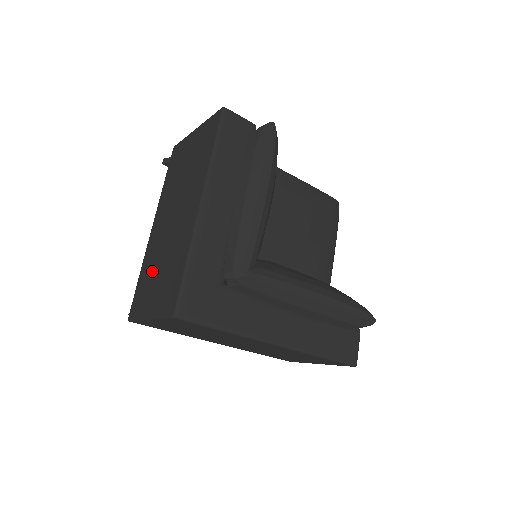
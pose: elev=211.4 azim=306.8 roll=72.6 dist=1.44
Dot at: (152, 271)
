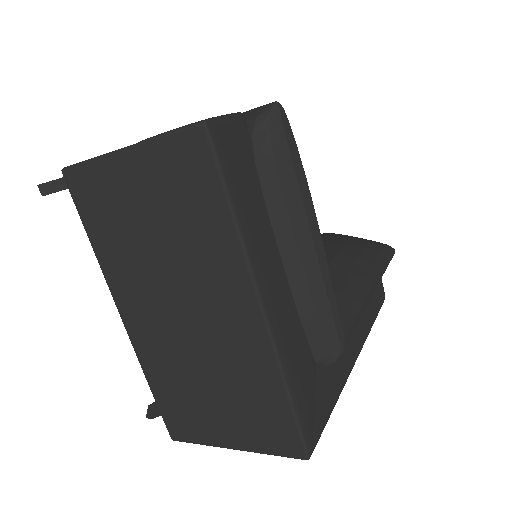
Dot at: (188, 388)
